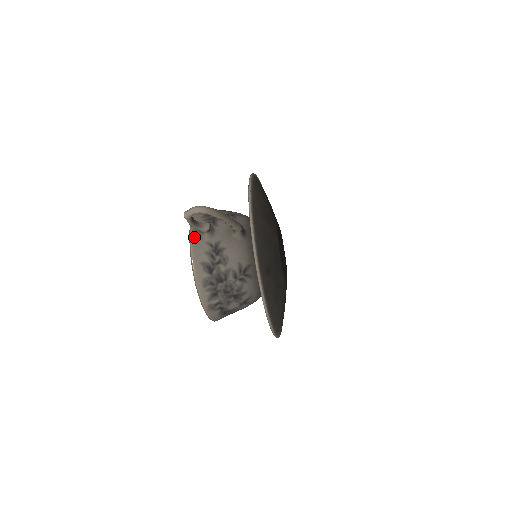
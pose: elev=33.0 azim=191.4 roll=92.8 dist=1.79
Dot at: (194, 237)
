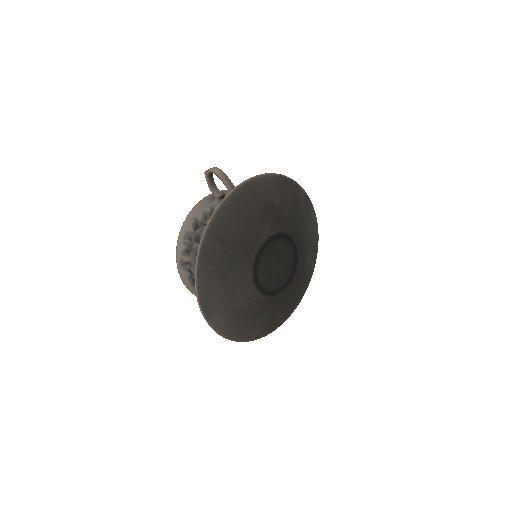
Dot at: (208, 199)
